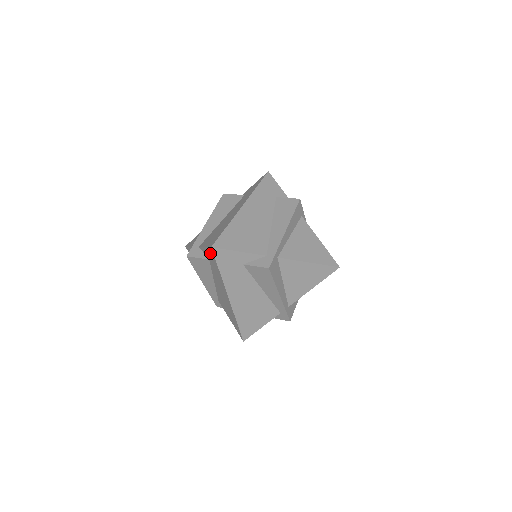
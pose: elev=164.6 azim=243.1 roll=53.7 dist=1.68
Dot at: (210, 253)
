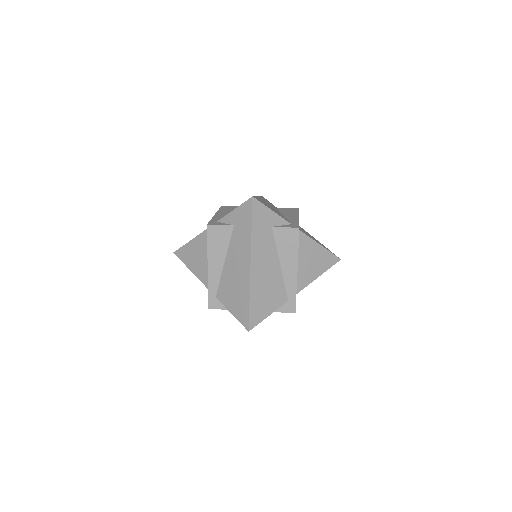
Dot at: occluded
